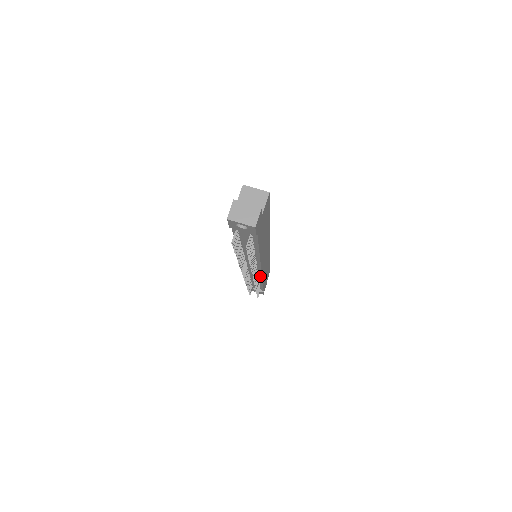
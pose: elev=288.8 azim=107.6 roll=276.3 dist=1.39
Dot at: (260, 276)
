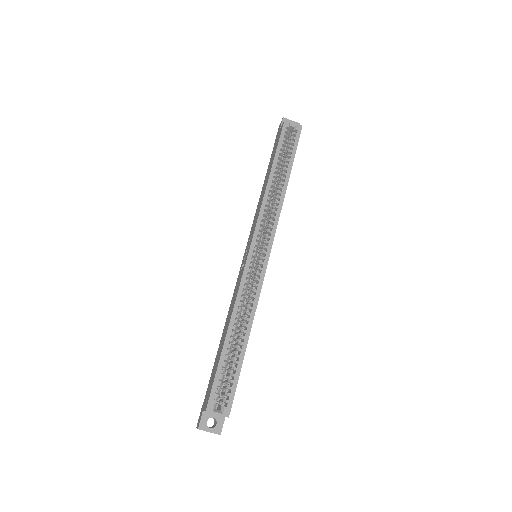
Dot at: occluded
